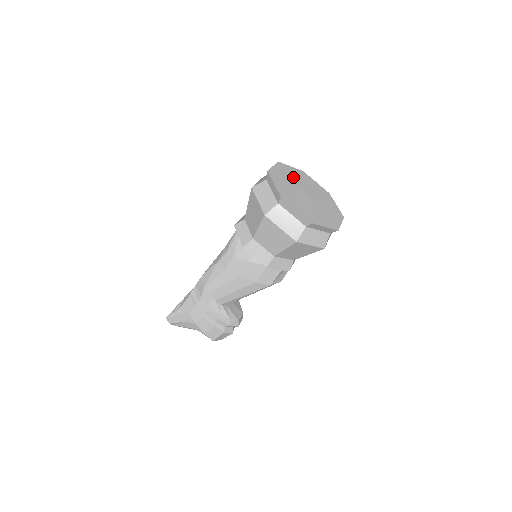
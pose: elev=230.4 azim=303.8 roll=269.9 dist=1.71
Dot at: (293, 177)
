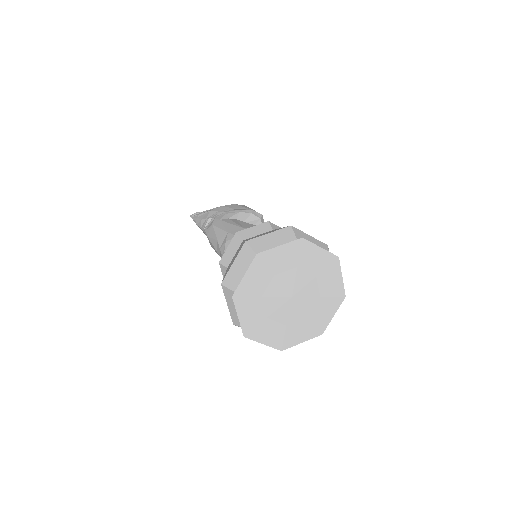
Dot at: (276, 273)
